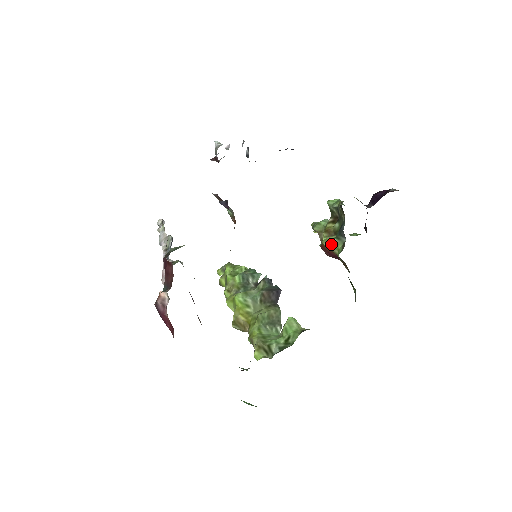
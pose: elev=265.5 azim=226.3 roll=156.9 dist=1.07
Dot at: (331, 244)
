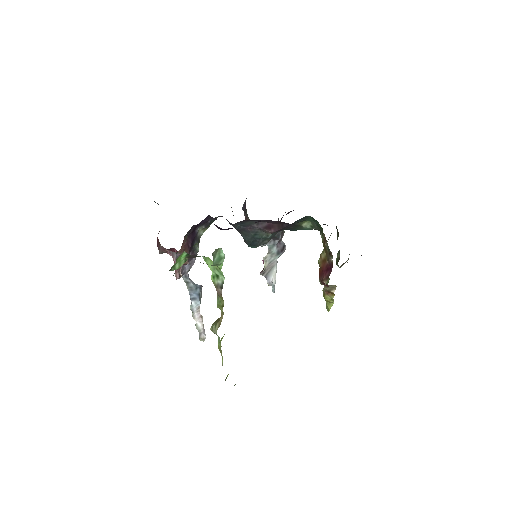
Dot at: occluded
